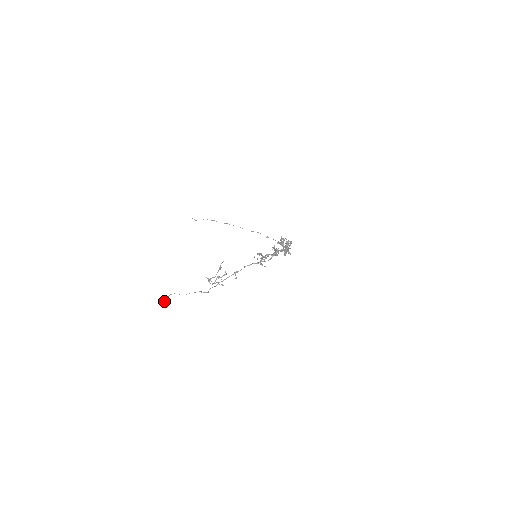
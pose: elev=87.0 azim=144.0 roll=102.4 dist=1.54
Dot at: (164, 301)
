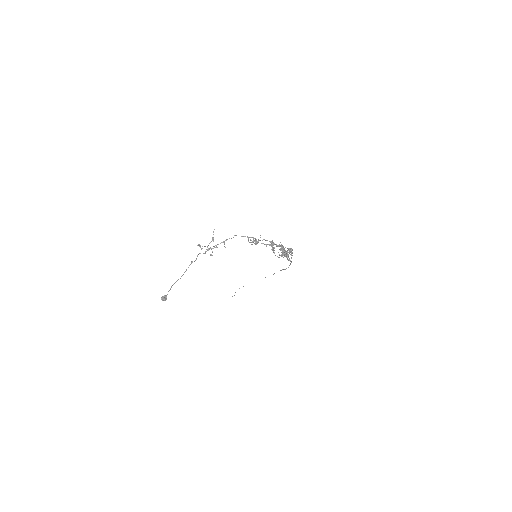
Dot at: (165, 296)
